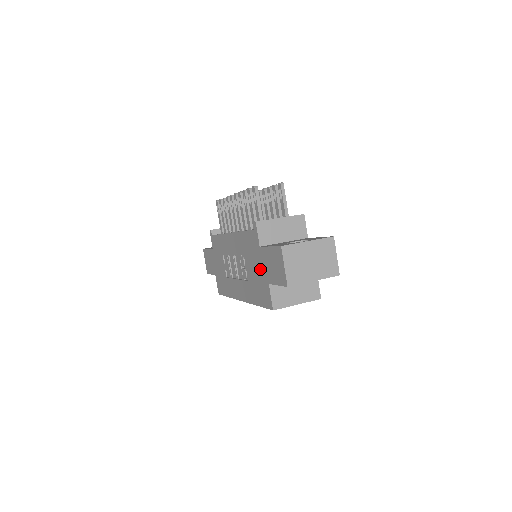
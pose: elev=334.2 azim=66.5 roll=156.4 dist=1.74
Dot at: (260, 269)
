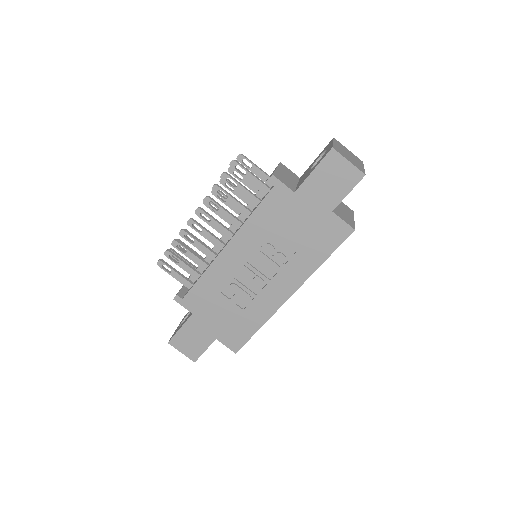
Dot at: (308, 215)
